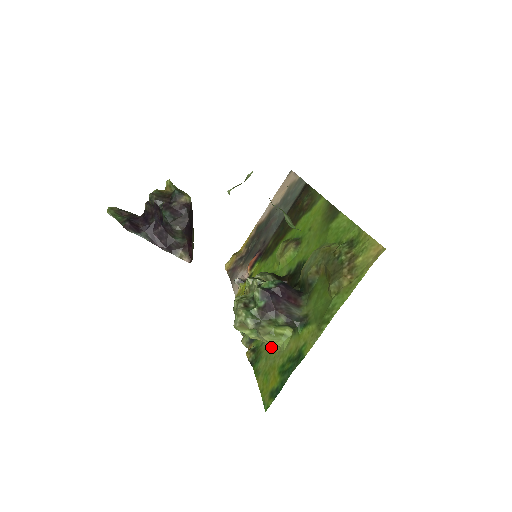
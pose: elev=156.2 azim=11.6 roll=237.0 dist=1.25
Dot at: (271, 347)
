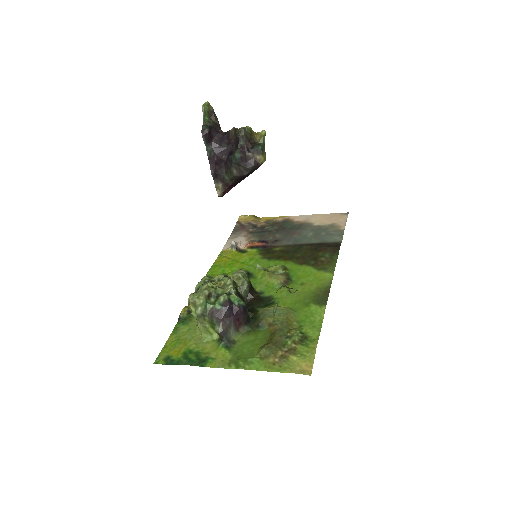
Dot at: (198, 328)
